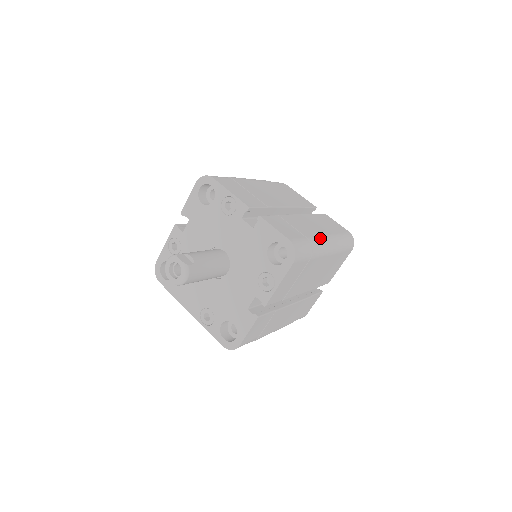
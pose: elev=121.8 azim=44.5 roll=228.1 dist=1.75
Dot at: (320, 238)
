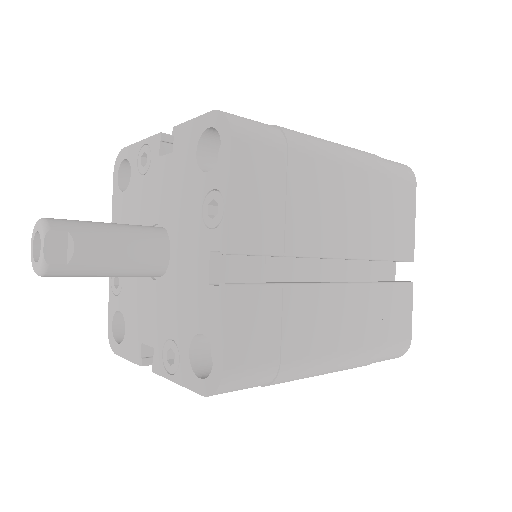
Dot at: (317, 362)
